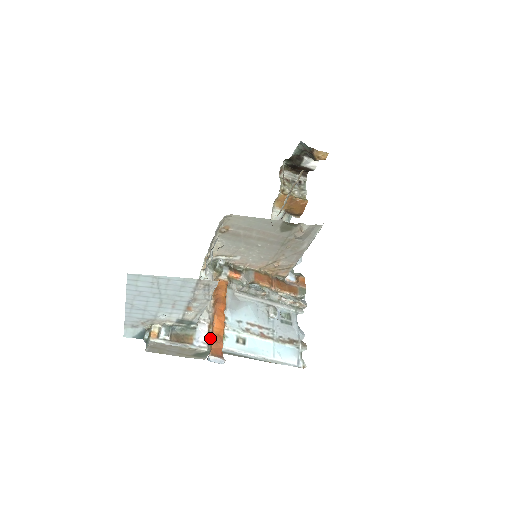
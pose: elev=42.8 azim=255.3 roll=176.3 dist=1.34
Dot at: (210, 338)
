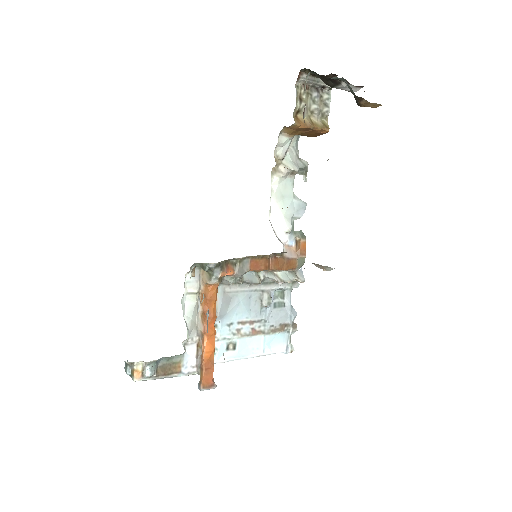
Dot at: (199, 361)
